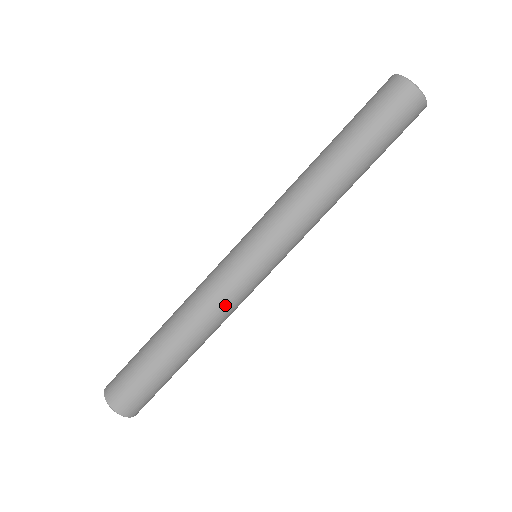
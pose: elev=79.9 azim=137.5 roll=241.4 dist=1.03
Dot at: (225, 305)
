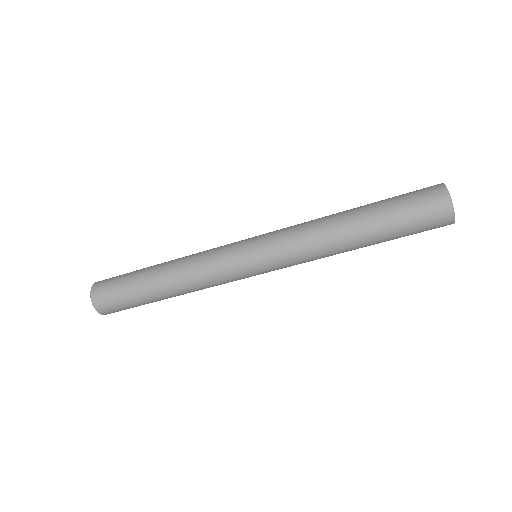
Dot at: (215, 284)
